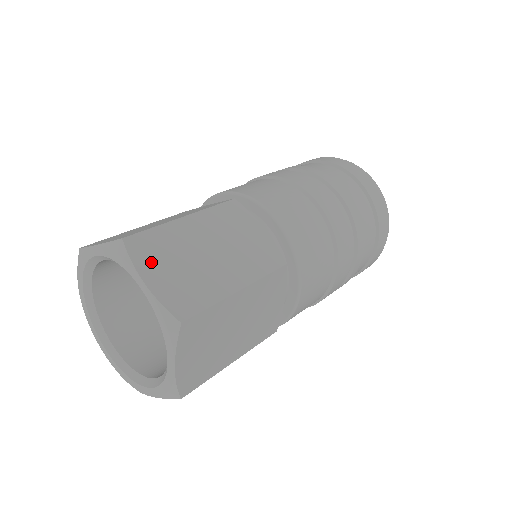
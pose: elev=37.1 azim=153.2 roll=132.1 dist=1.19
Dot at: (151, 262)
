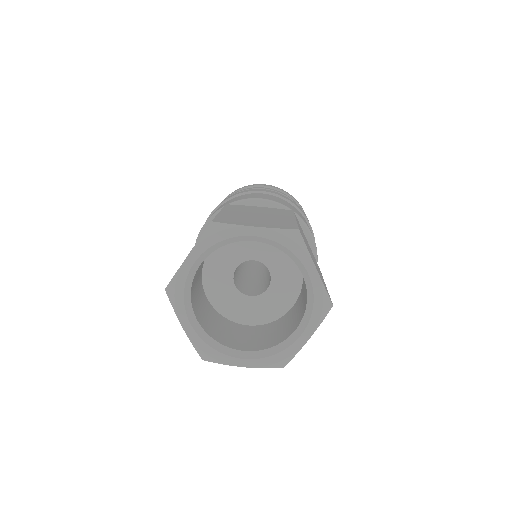
Dot at: (242, 222)
